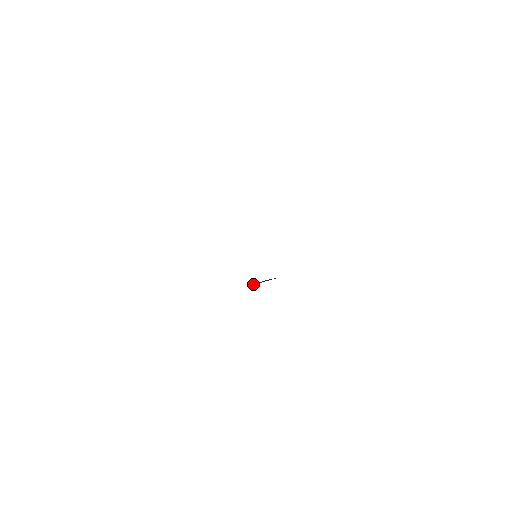
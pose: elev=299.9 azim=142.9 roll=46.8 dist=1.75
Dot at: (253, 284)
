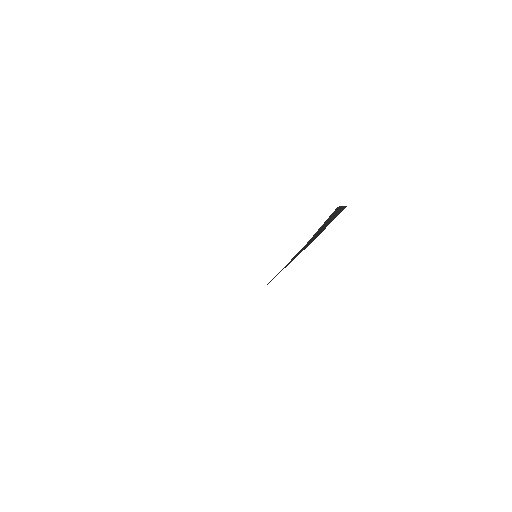
Dot at: occluded
